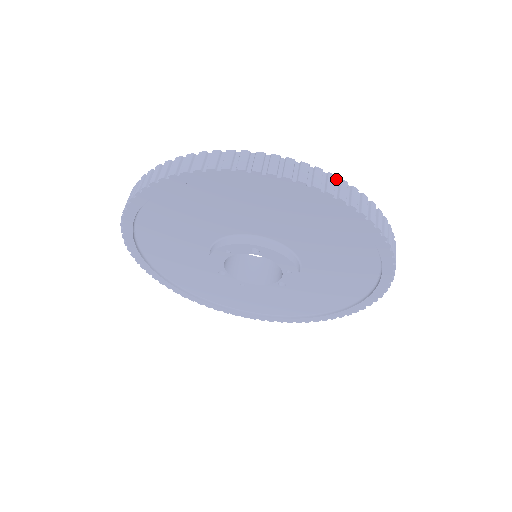
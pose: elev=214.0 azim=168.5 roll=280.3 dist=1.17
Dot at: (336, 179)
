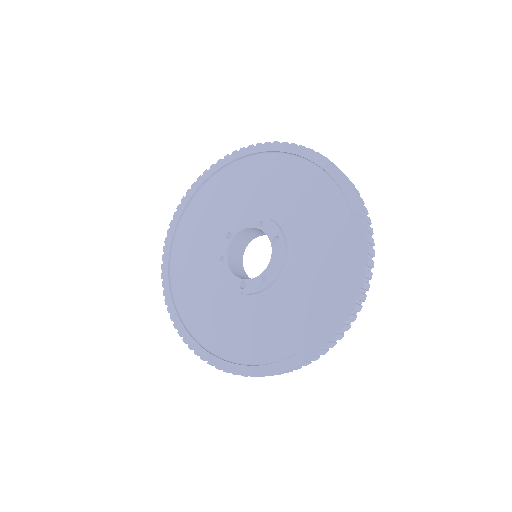
Dot at: occluded
